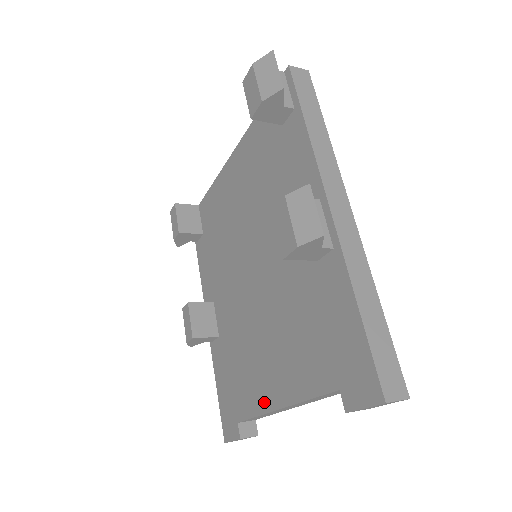
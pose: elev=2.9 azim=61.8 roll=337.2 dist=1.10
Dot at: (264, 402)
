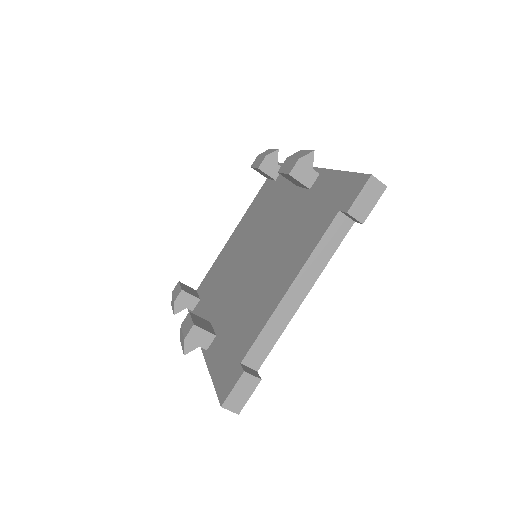
Dot at: (272, 305)
